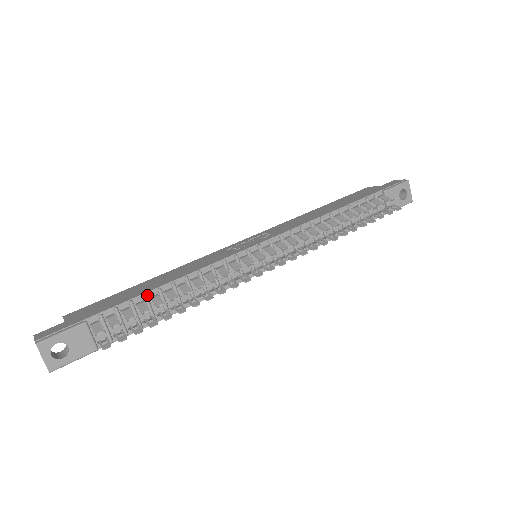
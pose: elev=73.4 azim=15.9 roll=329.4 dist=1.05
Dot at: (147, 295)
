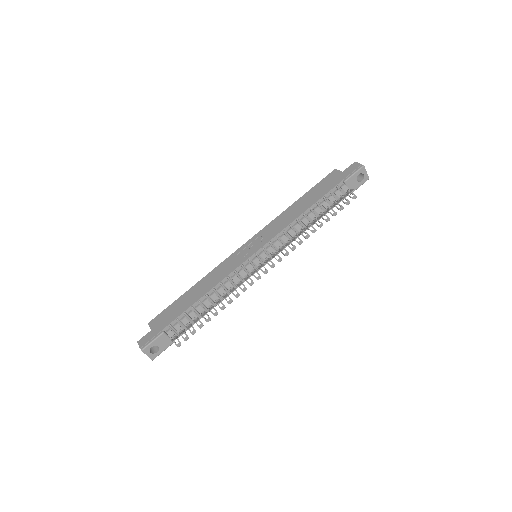
Dot at: (193, 307)
